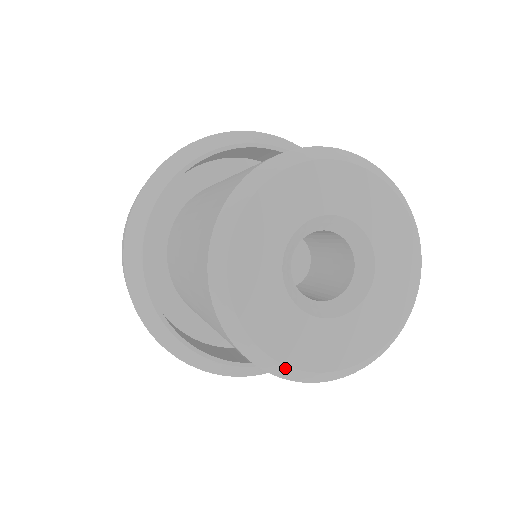
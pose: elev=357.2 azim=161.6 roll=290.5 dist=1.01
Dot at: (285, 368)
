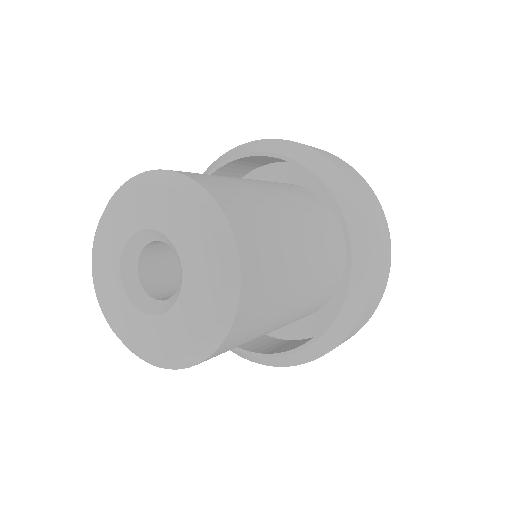
Dot at: (93, 276)
